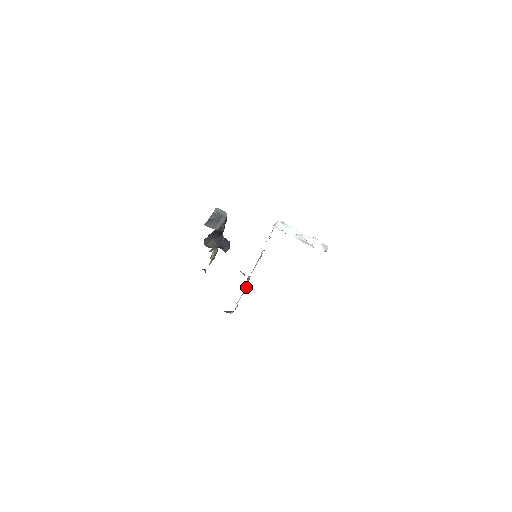
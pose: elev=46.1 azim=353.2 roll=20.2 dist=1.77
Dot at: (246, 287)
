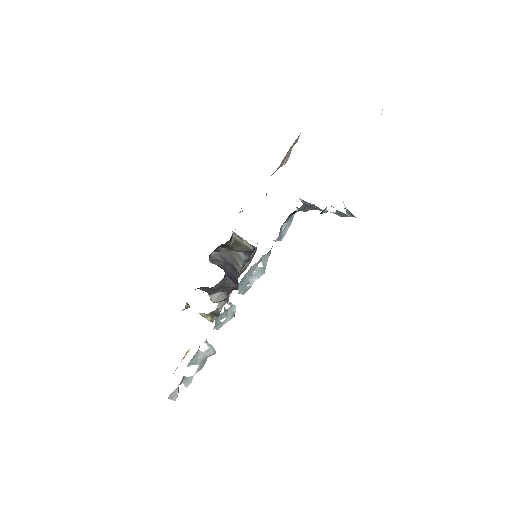
Dot at: (219, 322)
